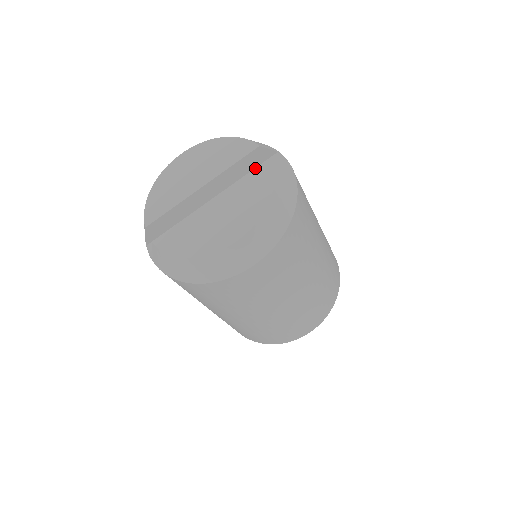
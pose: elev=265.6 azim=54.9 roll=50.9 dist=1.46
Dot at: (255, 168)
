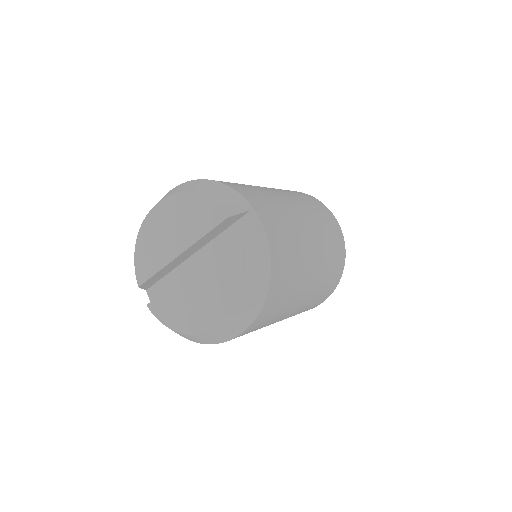
Dot at: (225, 247)
